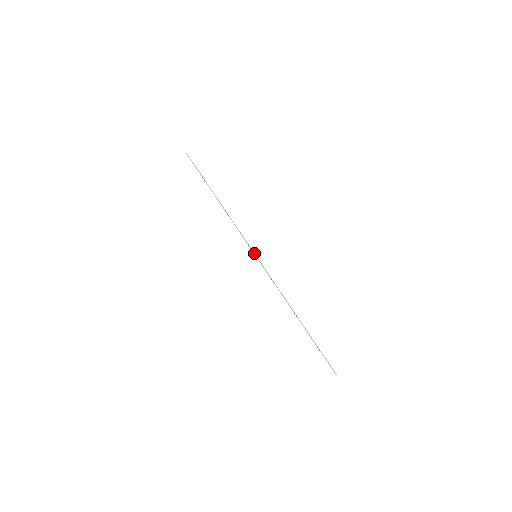
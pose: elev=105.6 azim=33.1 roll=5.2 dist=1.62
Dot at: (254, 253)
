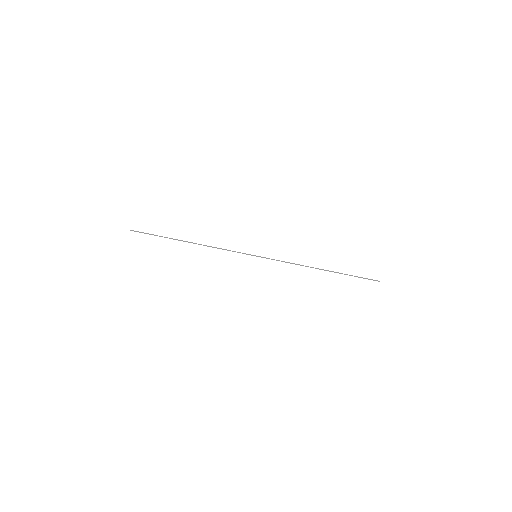
Dot at: occluded
